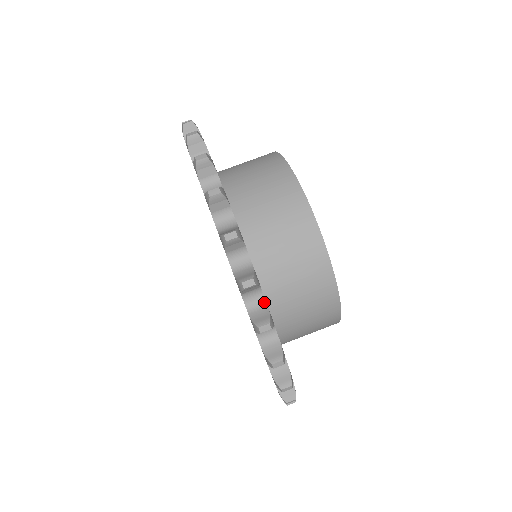
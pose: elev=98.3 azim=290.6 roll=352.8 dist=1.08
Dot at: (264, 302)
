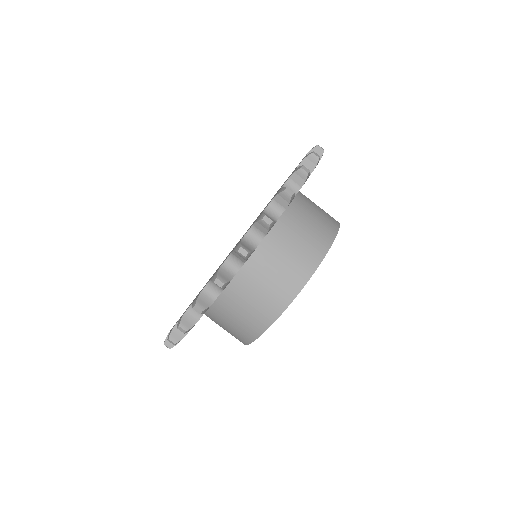
Dot at: (276, 219)
